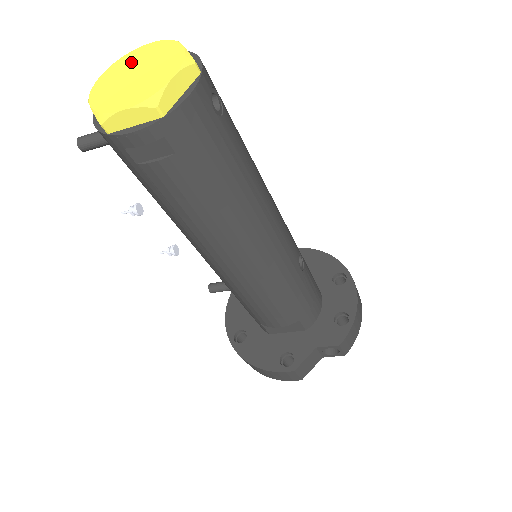
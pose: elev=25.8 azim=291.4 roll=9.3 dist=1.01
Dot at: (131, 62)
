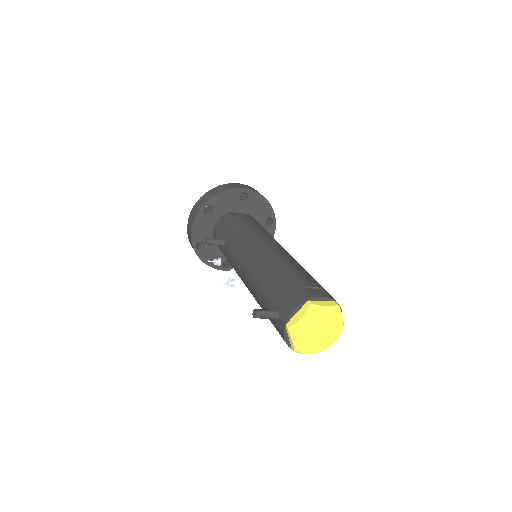
Dot at: (317, 319)
